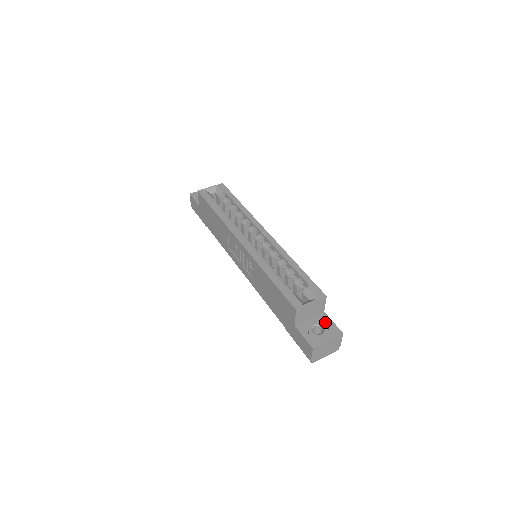
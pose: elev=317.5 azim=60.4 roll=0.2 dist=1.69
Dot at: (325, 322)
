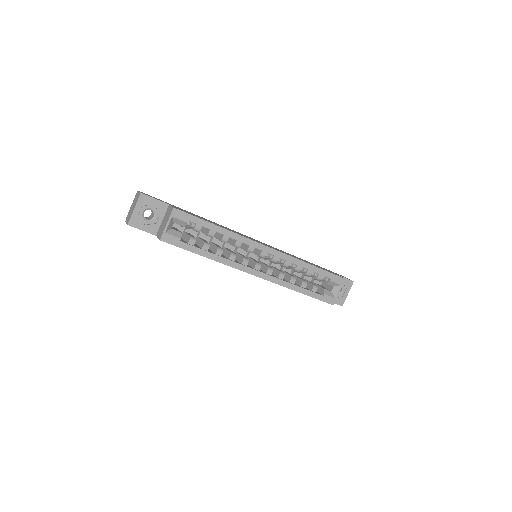
Dot at: occluded
